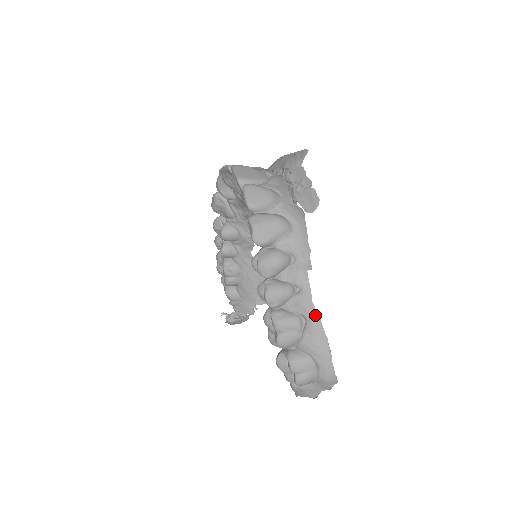
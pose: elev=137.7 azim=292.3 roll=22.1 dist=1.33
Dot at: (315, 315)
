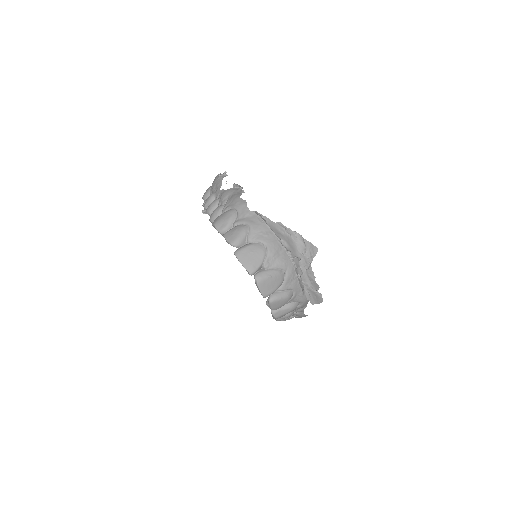
Dot at: occluded
